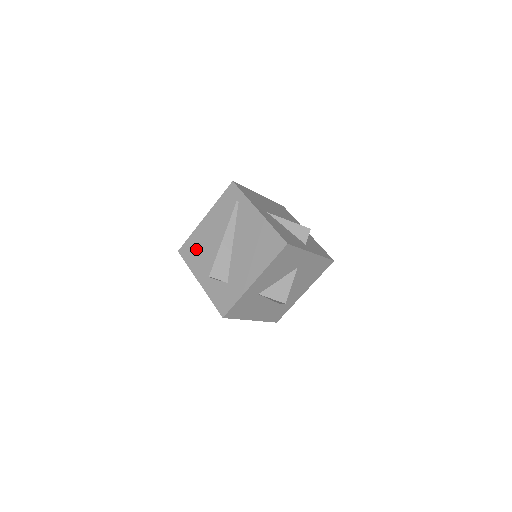
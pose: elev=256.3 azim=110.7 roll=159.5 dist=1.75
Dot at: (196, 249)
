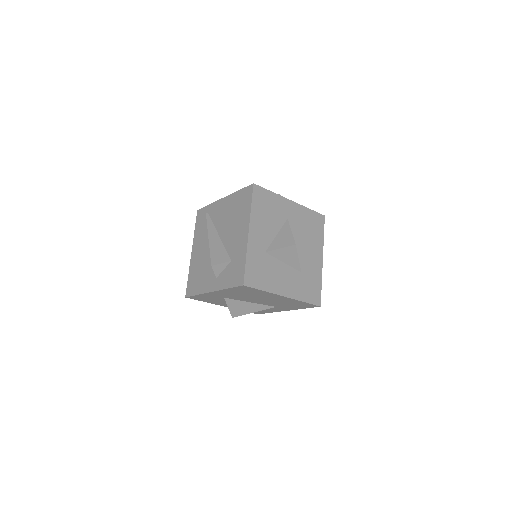
Dot at: (197, 276)
